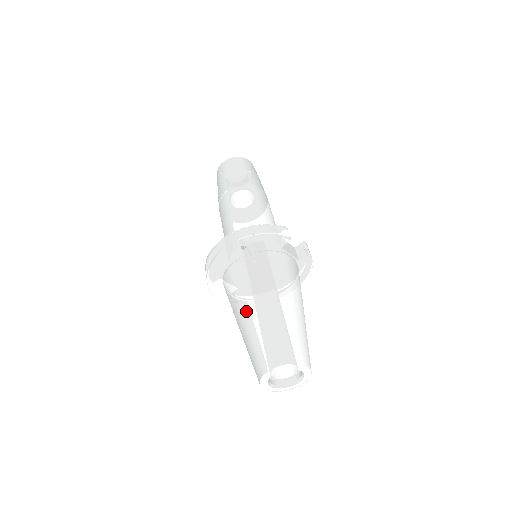
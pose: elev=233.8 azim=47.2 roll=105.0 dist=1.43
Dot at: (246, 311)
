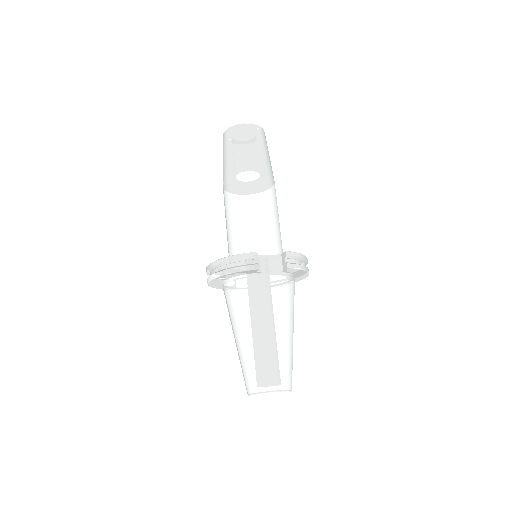
Dot at: (234, 335)
